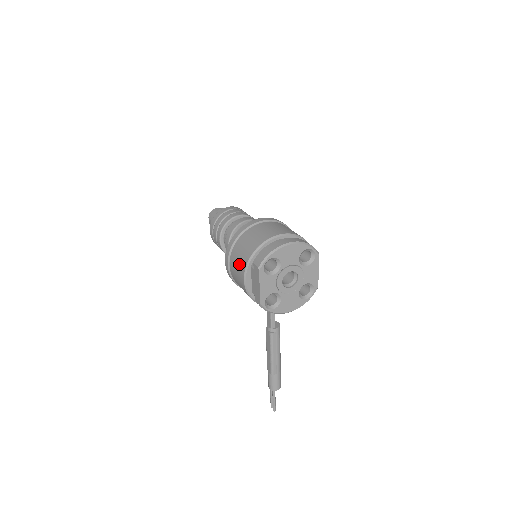
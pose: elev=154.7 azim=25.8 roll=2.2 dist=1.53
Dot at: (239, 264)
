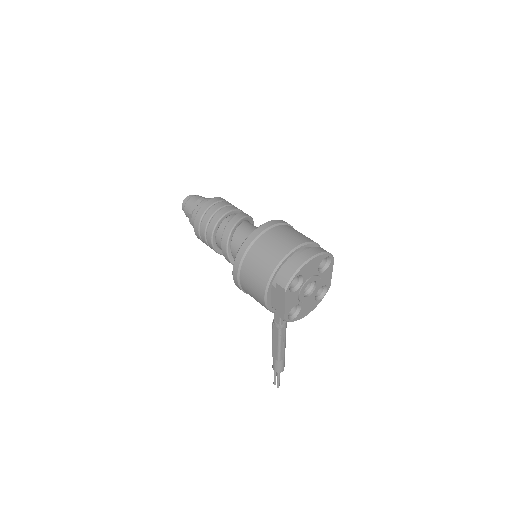
Dot at: (256, 281)
